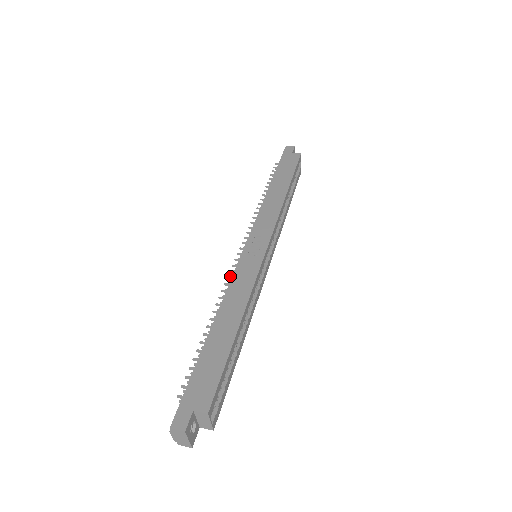
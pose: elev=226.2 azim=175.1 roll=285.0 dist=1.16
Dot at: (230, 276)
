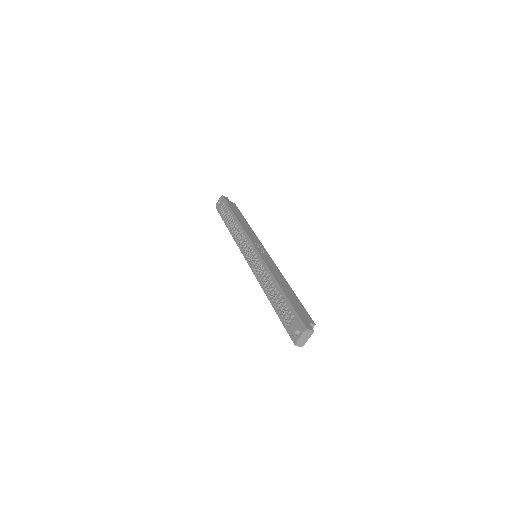
Dot at: (251, 264)
